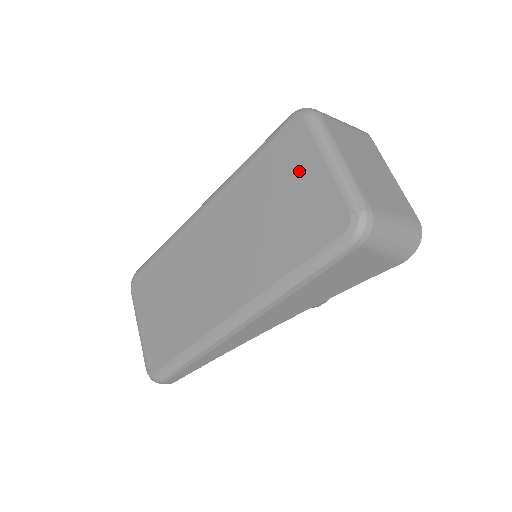
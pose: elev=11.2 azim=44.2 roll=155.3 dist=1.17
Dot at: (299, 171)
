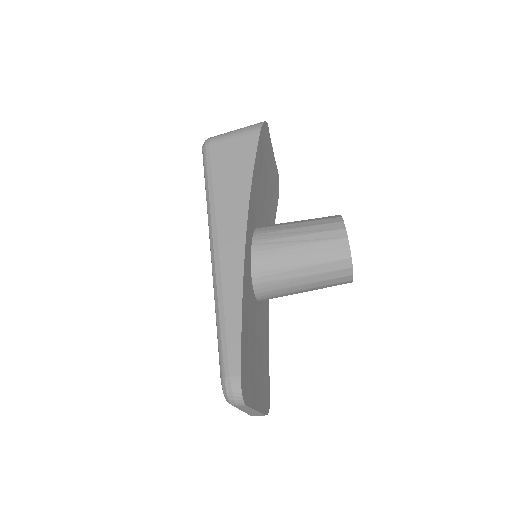
Dot at: occluded
